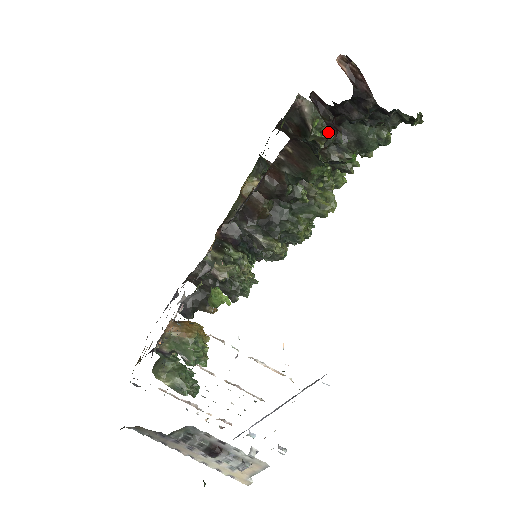
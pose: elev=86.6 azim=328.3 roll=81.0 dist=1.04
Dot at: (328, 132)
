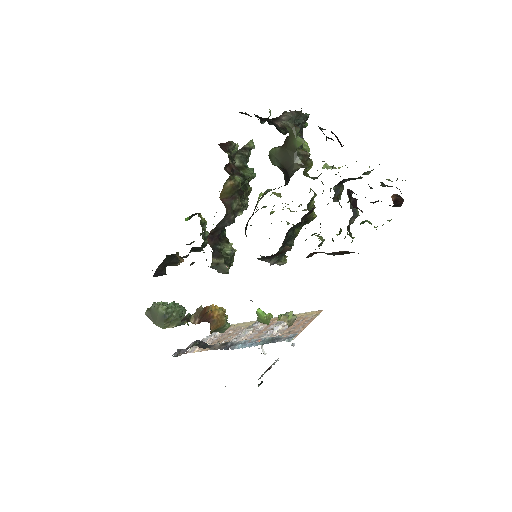
Dot at: occluded
